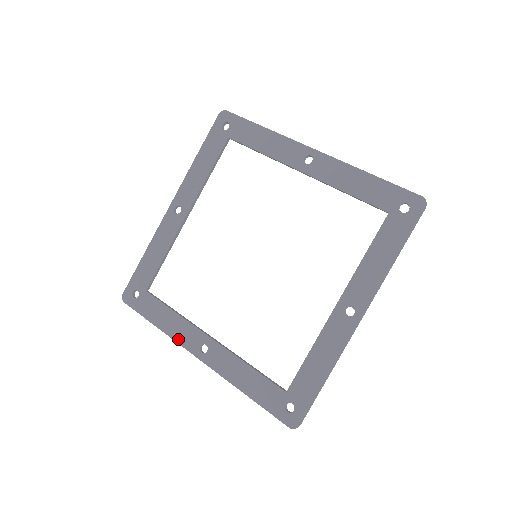
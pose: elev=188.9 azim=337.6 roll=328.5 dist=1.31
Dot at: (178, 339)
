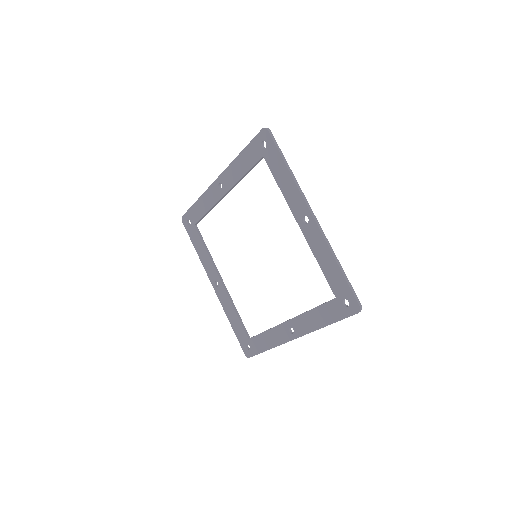
Dot at: (205, 268)
